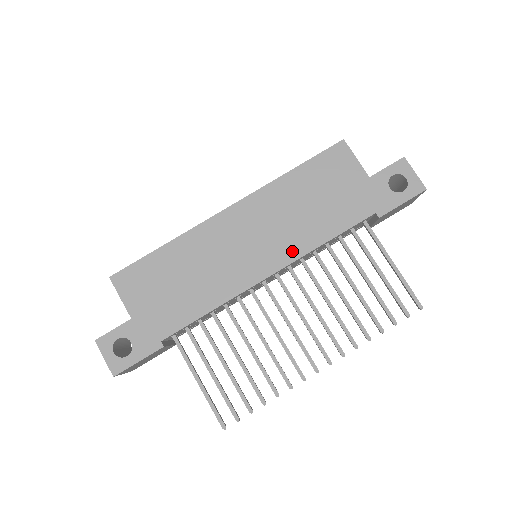
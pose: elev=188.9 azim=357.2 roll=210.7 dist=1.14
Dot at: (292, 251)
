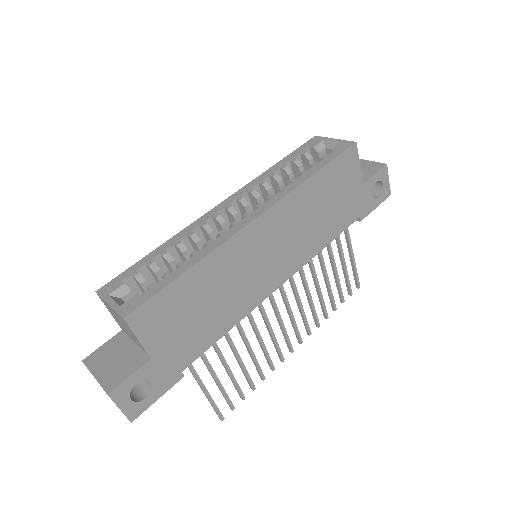
Dot at: (301, 259)
